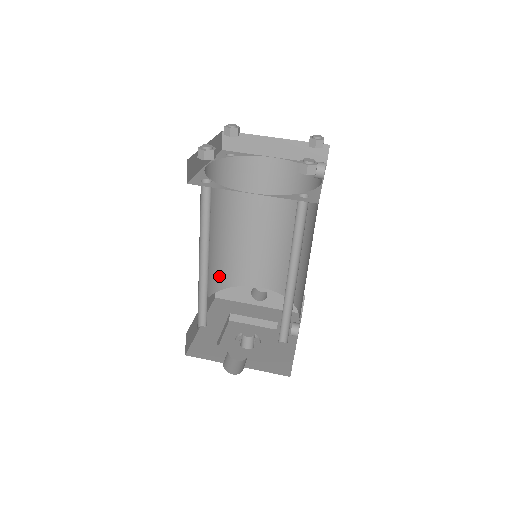
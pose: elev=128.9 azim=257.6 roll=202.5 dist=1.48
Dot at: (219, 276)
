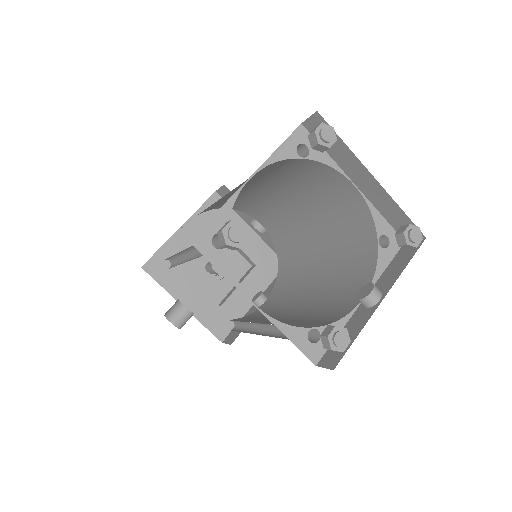
Dot at: (222, 204)
